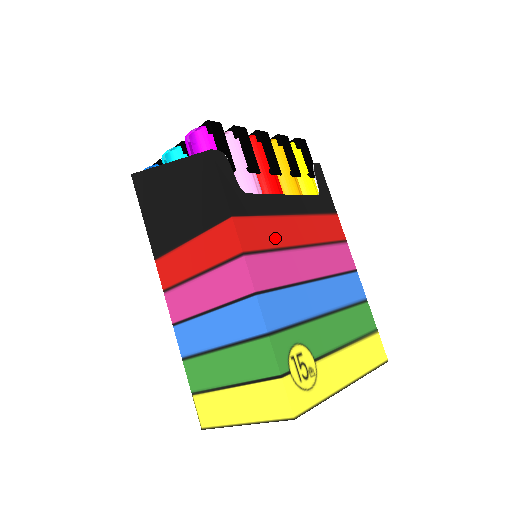
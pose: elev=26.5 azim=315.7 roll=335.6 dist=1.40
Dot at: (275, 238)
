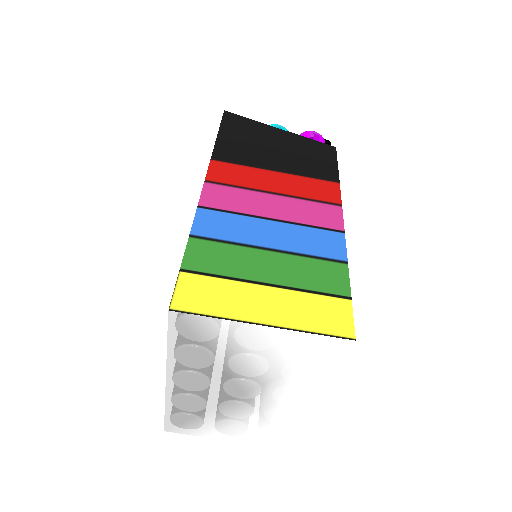
Dot at: occluded
